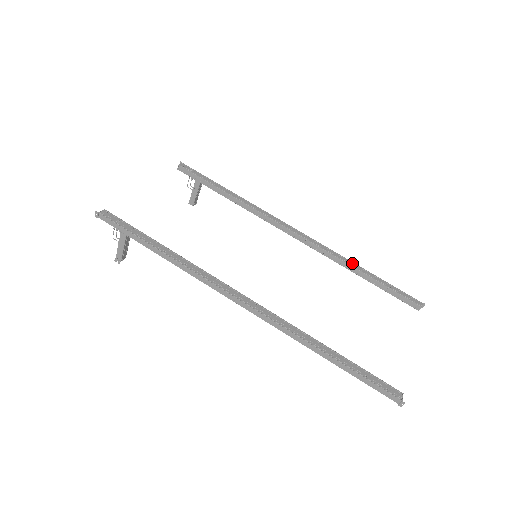
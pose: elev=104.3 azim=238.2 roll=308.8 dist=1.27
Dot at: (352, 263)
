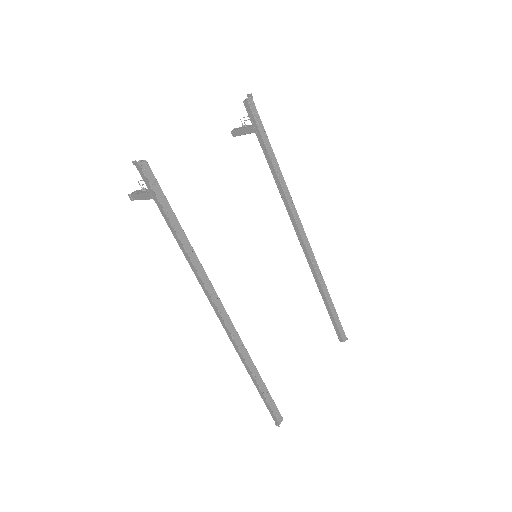
Dot at: (325, 286)
